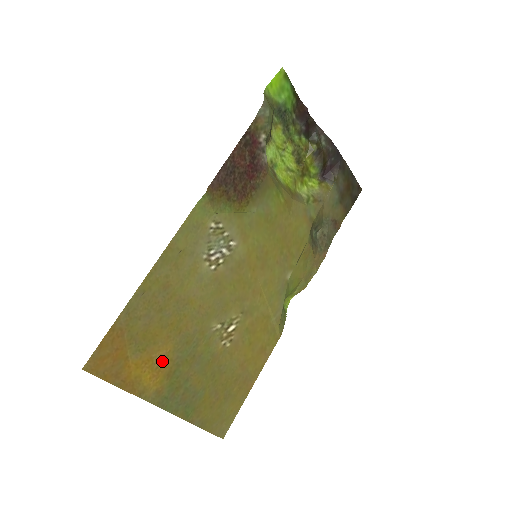
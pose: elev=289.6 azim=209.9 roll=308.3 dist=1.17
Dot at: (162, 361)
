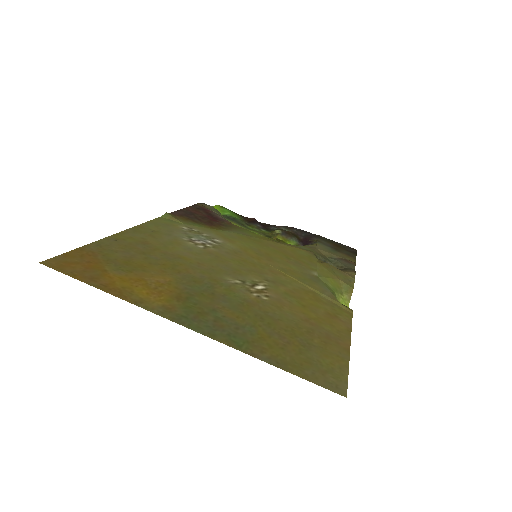
Dot at: (162, 286)
